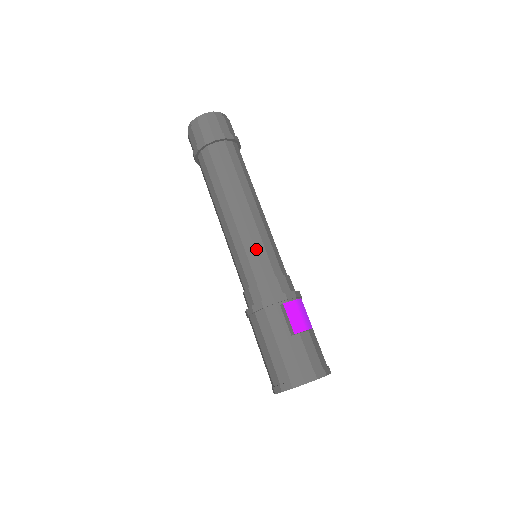
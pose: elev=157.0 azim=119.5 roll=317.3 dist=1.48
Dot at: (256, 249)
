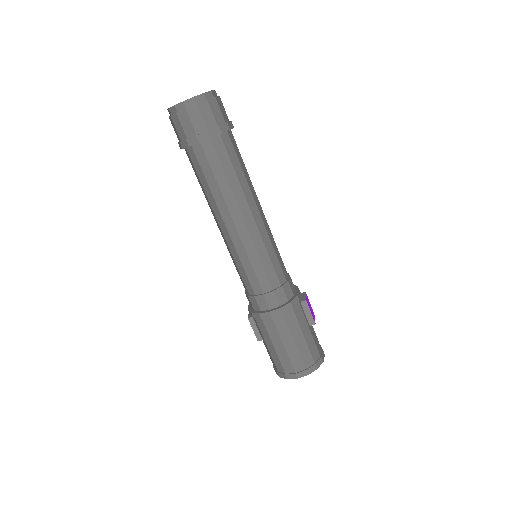
Dot at: (276, 252)
